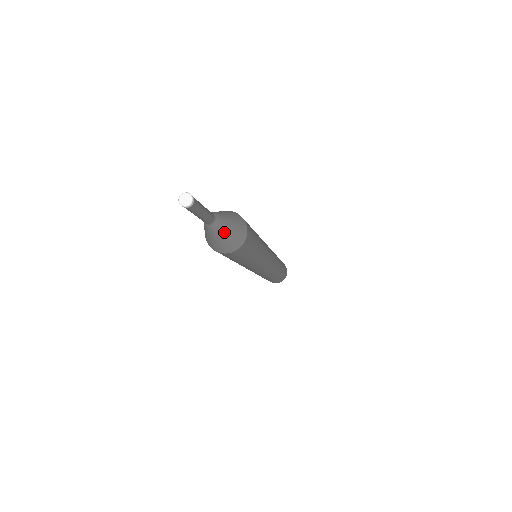
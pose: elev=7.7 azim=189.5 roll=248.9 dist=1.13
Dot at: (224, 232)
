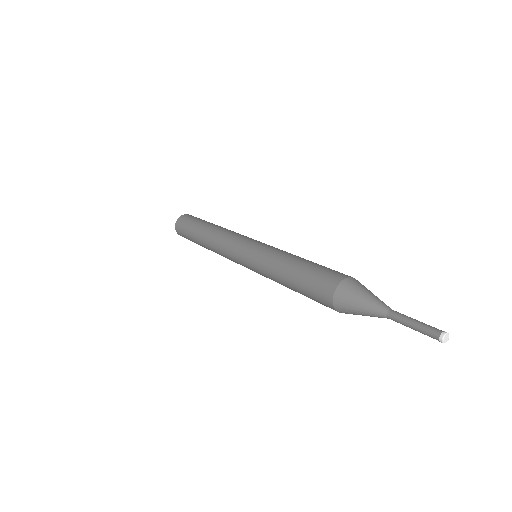
Dot at: occluded
